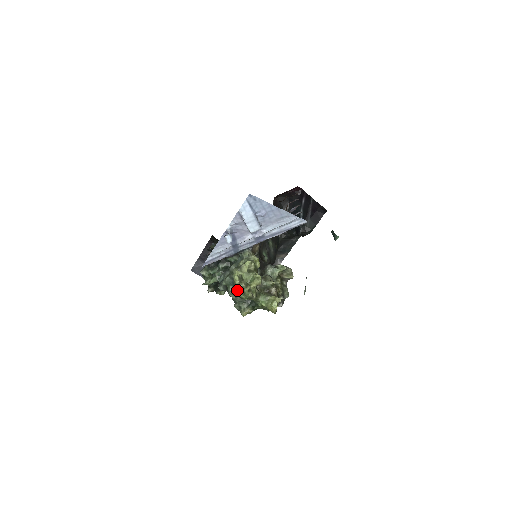
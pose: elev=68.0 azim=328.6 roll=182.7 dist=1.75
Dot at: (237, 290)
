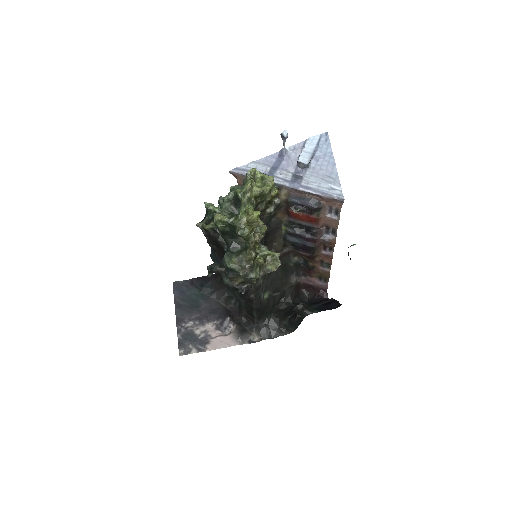
Dot at: occluded
